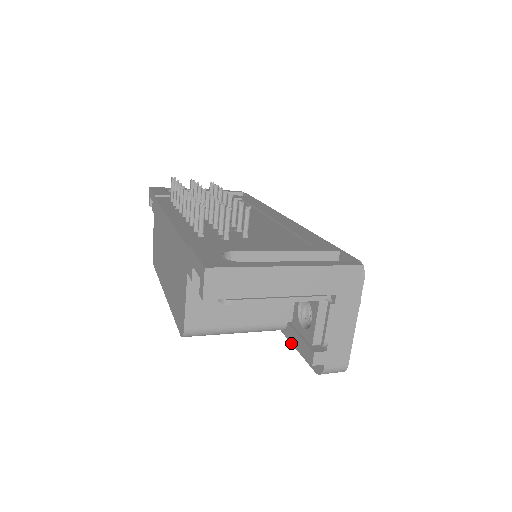
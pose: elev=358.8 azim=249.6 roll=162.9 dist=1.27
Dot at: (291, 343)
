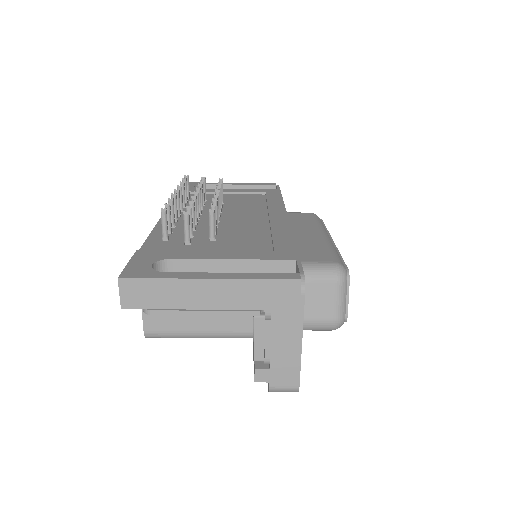
Dot at: occluded
